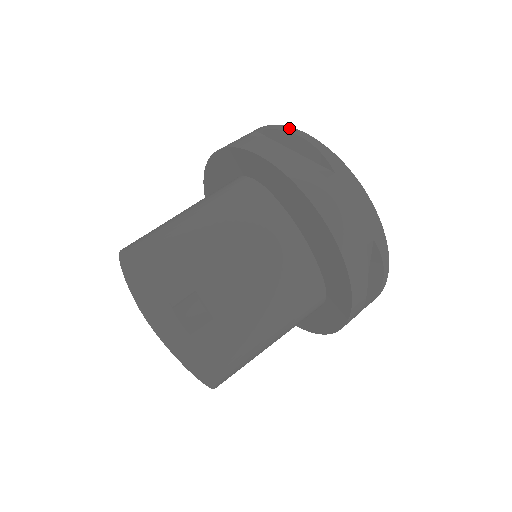
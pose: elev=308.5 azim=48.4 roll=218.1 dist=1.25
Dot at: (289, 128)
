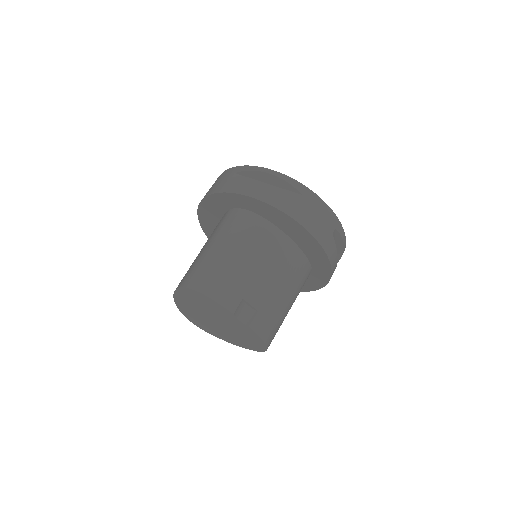
Dot at: (260, 168)
